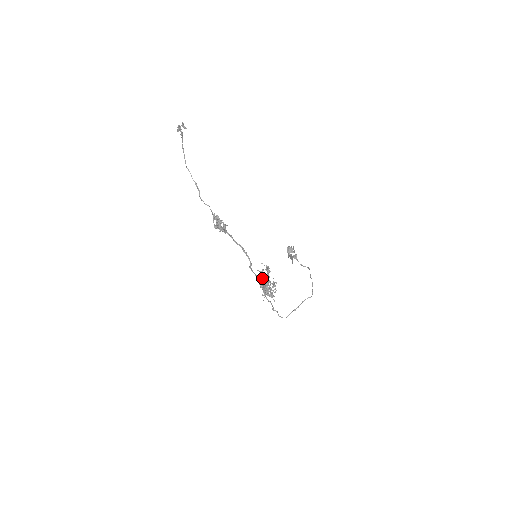
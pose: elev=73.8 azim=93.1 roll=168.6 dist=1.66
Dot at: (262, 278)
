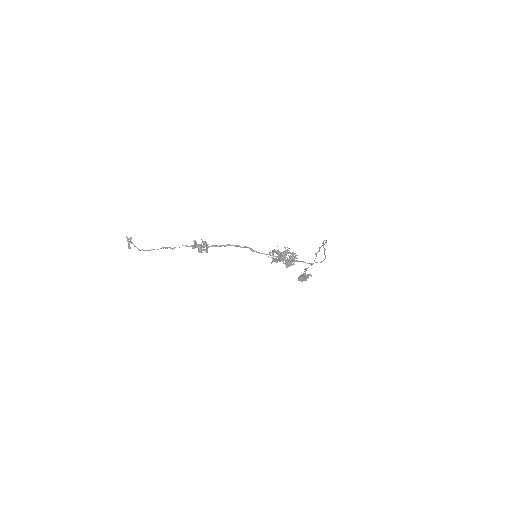
Dot at: (277, 260)
